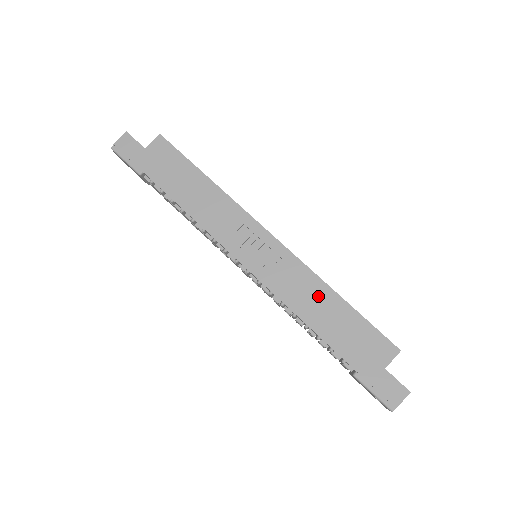
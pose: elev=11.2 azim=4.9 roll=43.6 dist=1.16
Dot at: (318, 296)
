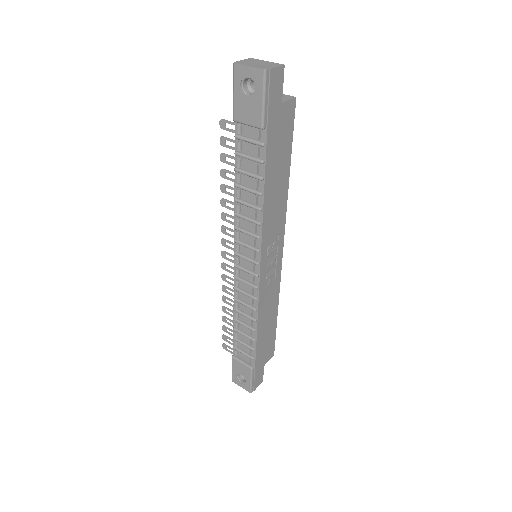
Dot at: (272, 310)
